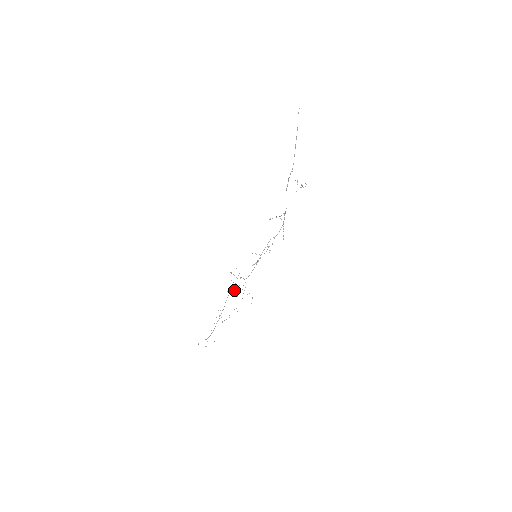
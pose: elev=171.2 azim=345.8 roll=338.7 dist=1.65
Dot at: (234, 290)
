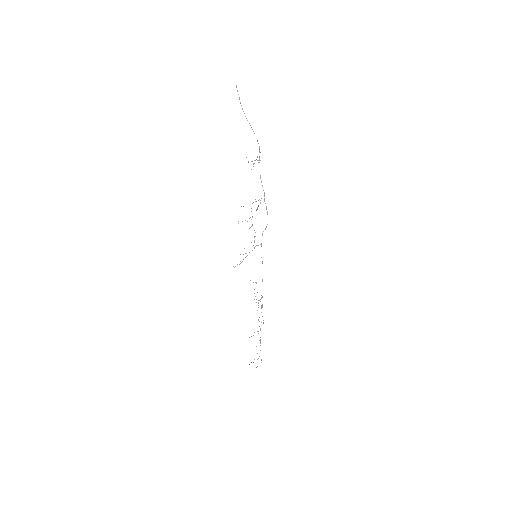
Dot at: occluded
